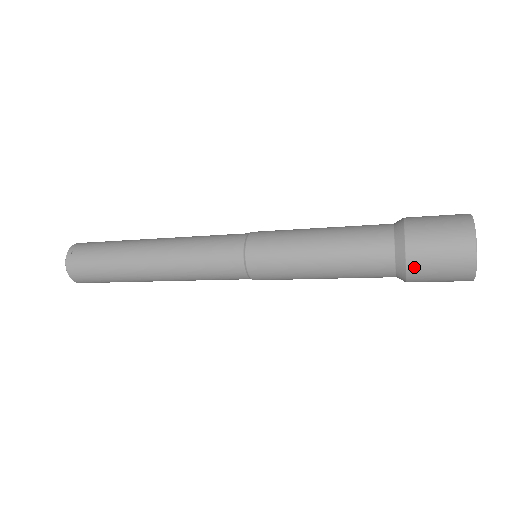
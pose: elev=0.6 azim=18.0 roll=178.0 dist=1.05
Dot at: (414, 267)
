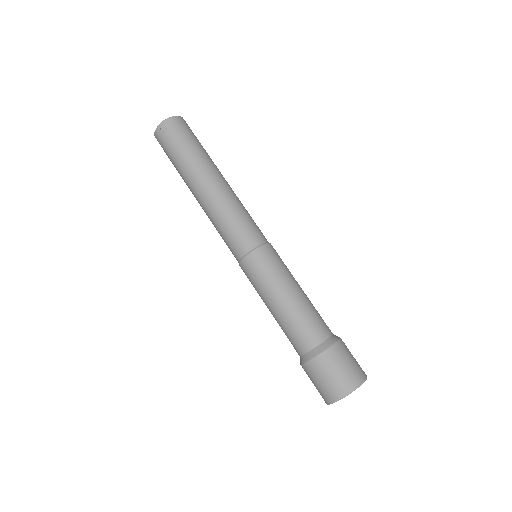
Dot at: (304, 369)
